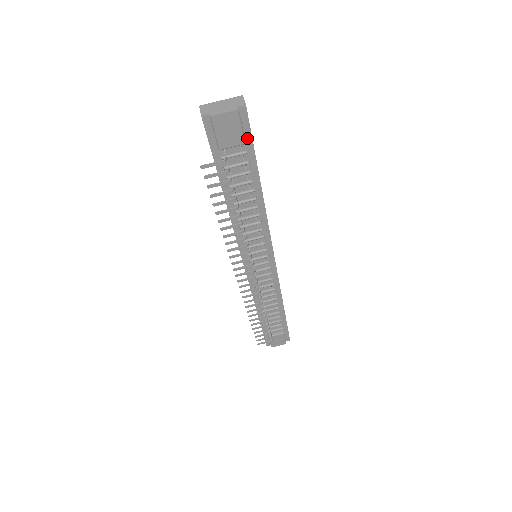
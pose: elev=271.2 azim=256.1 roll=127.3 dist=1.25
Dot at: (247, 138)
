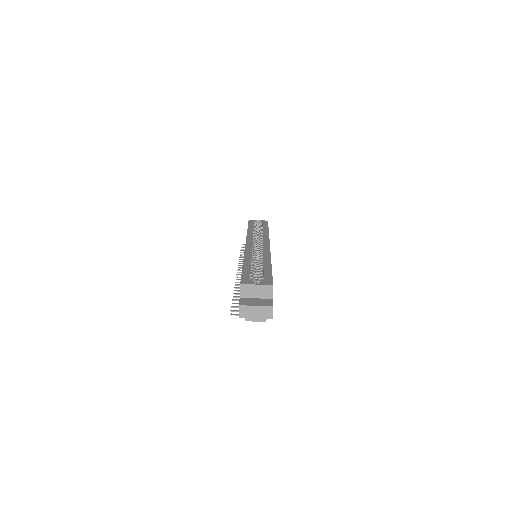
Dot at: occluded
